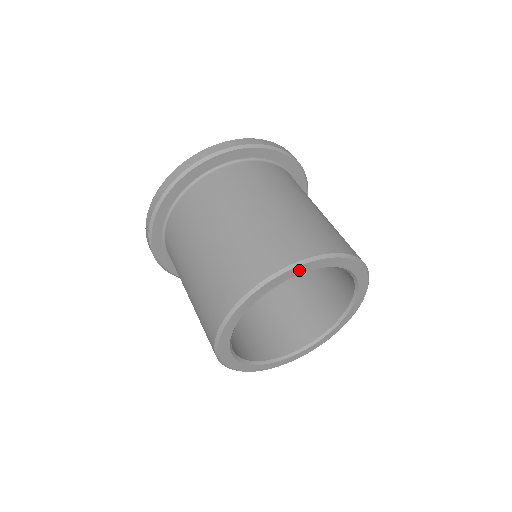
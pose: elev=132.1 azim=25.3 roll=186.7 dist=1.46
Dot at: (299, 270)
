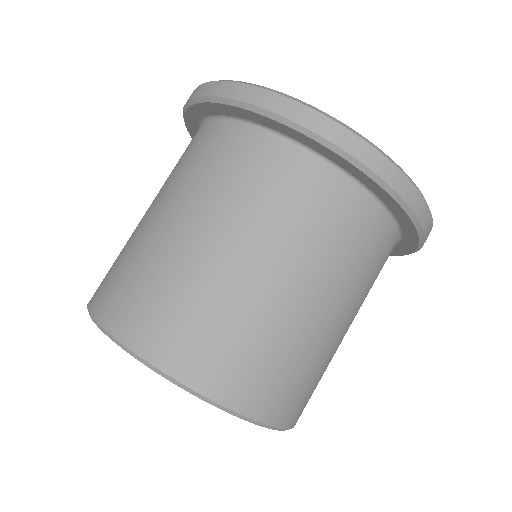
Dot at: occluded
